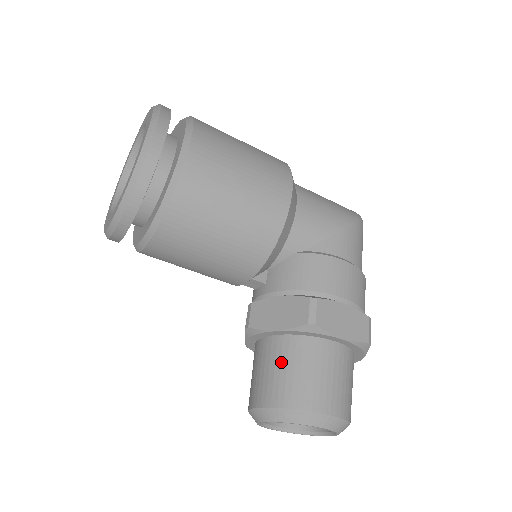
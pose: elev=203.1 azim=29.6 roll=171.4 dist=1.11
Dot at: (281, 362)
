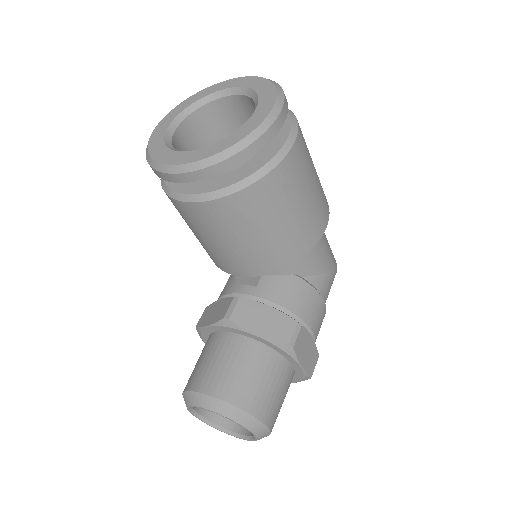
Dot at: (247, 364)
